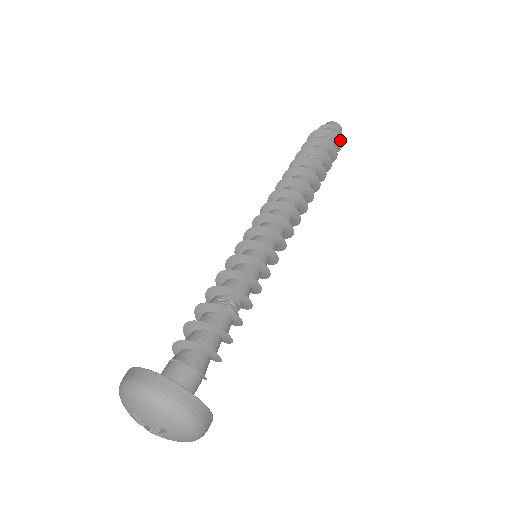
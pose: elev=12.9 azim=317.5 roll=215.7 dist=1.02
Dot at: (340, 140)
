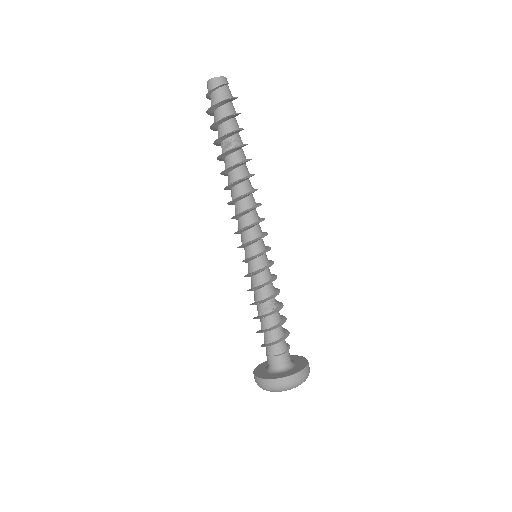
Dot at: (235, 98)
